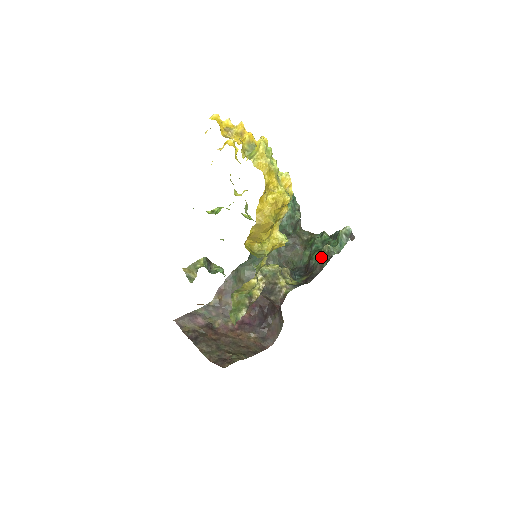
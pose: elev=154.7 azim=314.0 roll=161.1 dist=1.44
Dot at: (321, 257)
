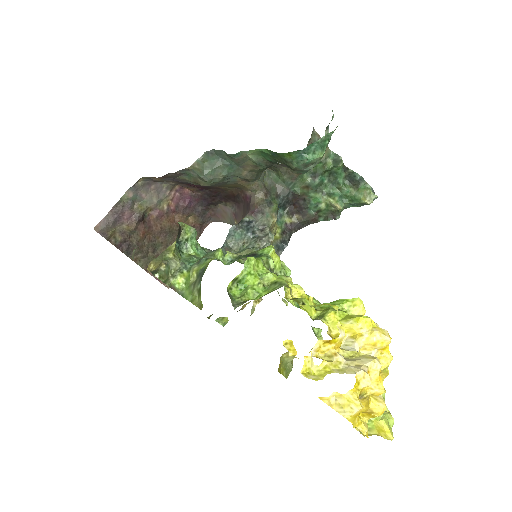
Dot at: (322, 210)
